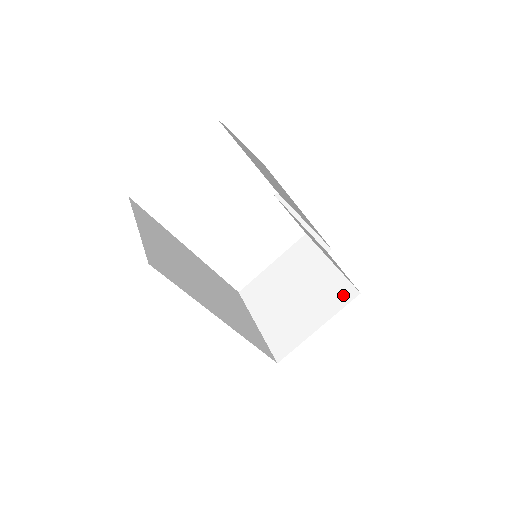
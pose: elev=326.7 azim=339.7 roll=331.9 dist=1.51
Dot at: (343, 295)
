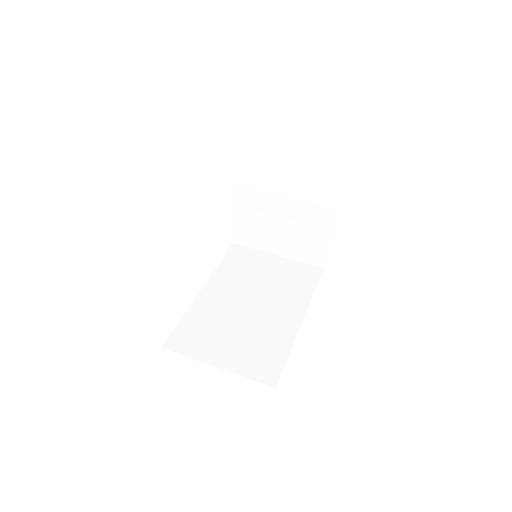
Dot at: (324, 203)
